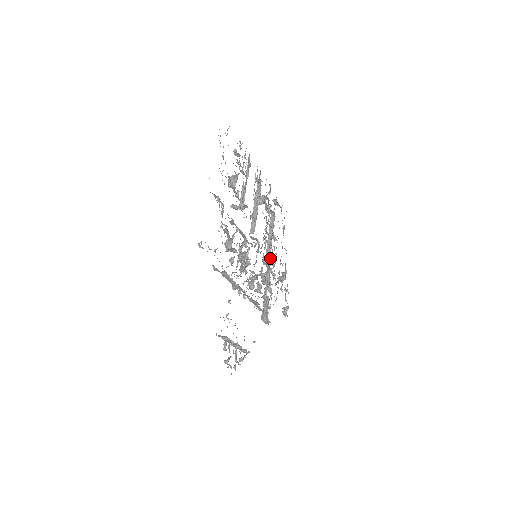
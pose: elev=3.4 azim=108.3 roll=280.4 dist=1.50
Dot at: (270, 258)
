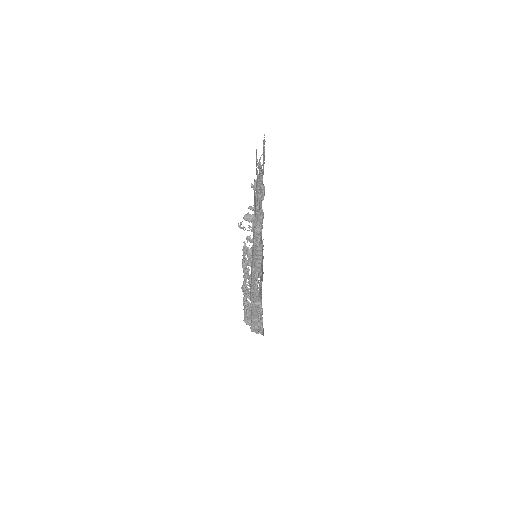
Dot at: (247, 272)
